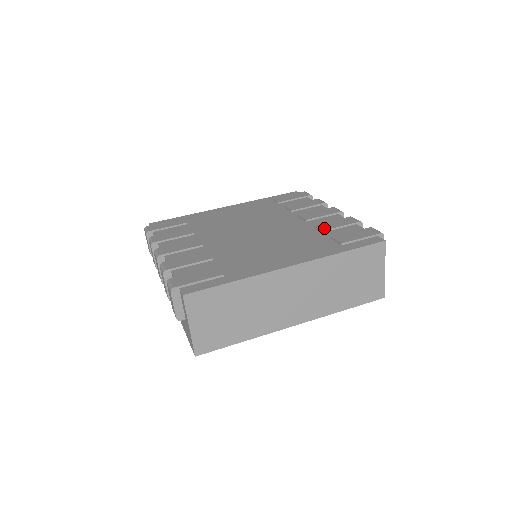
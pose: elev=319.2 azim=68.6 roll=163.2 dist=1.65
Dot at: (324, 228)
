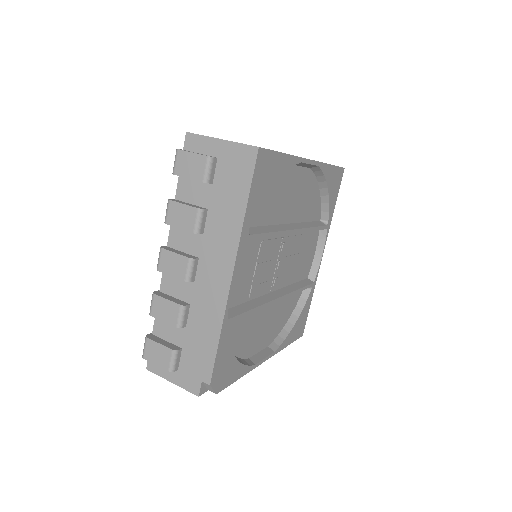
Dot at: occluded
